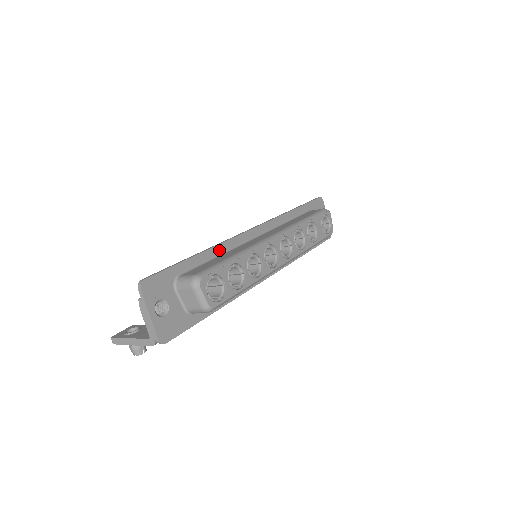
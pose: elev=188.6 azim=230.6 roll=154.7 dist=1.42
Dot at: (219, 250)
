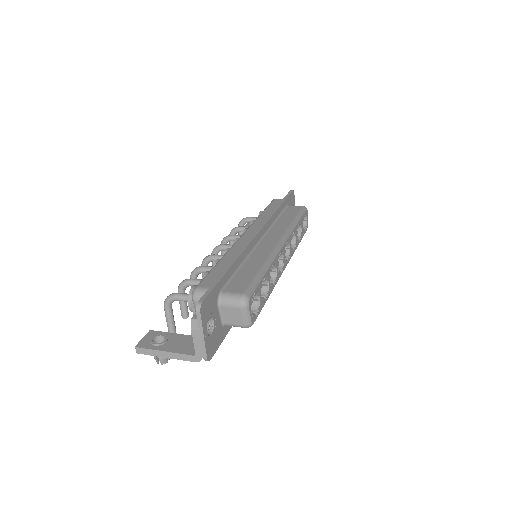
Dot at: (242, 258)
